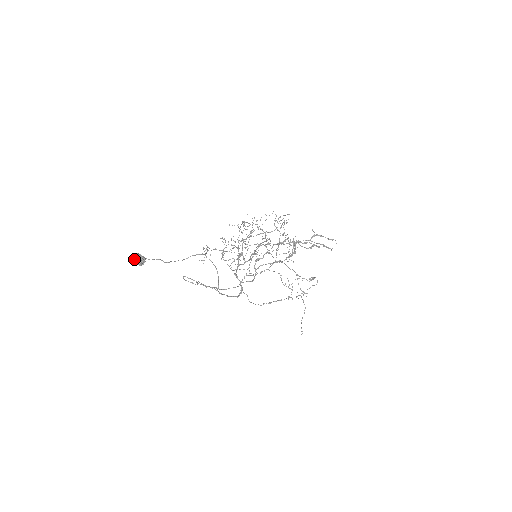
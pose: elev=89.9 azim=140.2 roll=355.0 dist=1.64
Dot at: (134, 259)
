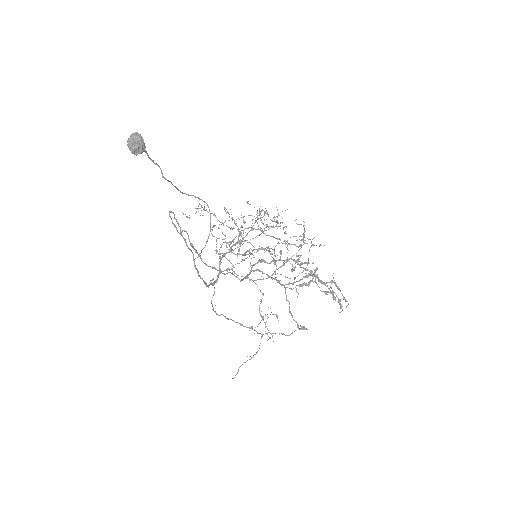
Dot at: (131, 137)
